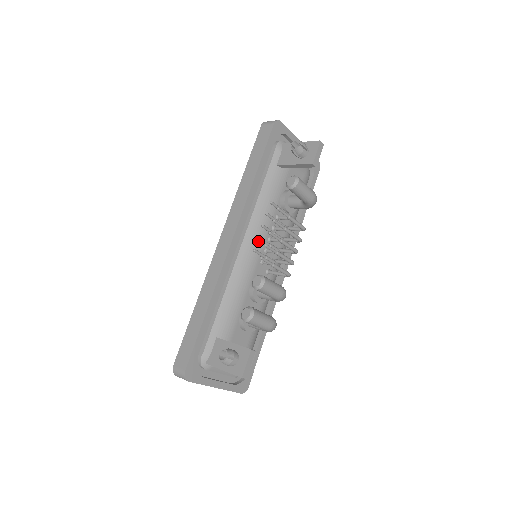
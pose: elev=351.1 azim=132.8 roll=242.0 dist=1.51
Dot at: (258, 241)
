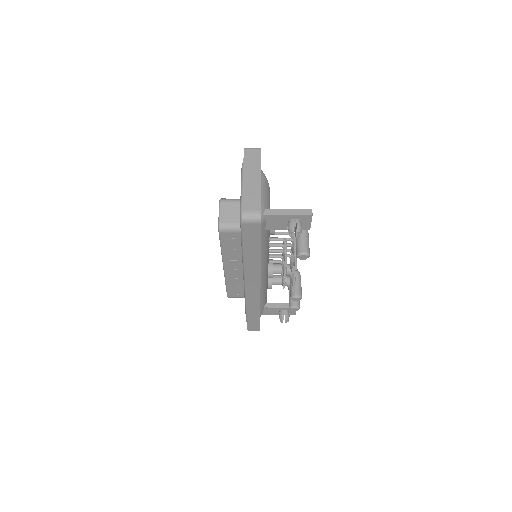
Dot at: (267, 265)
